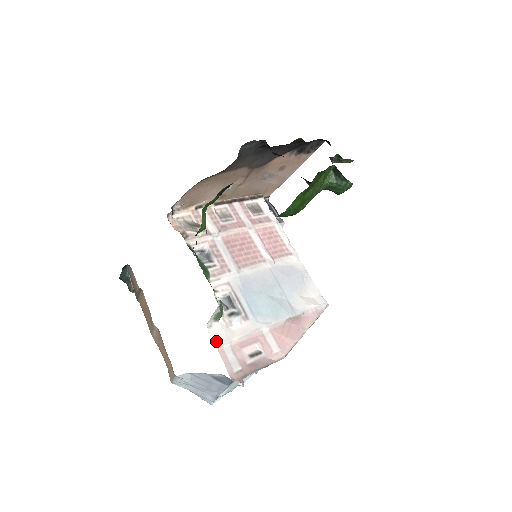
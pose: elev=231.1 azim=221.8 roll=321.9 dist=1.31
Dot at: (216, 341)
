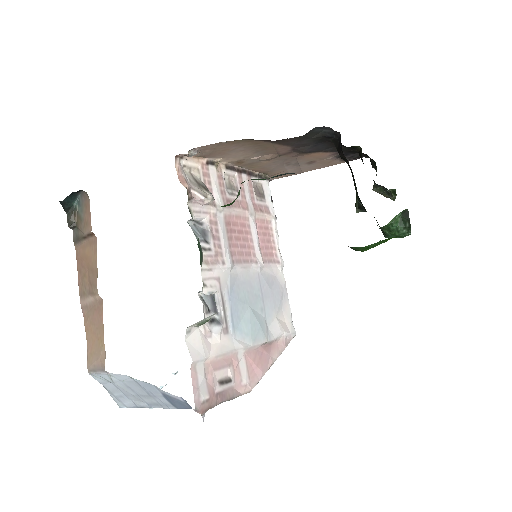
Dot at: (192, 354)
